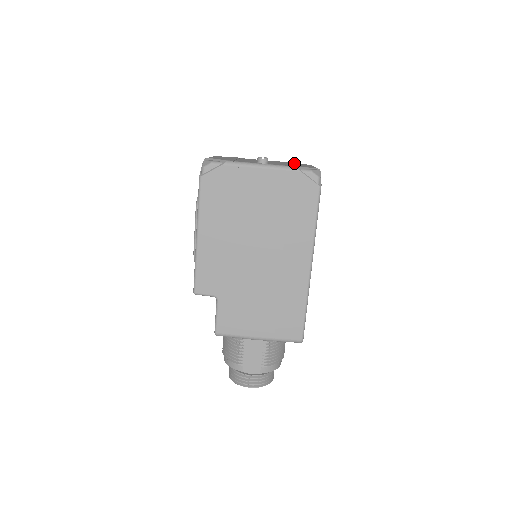
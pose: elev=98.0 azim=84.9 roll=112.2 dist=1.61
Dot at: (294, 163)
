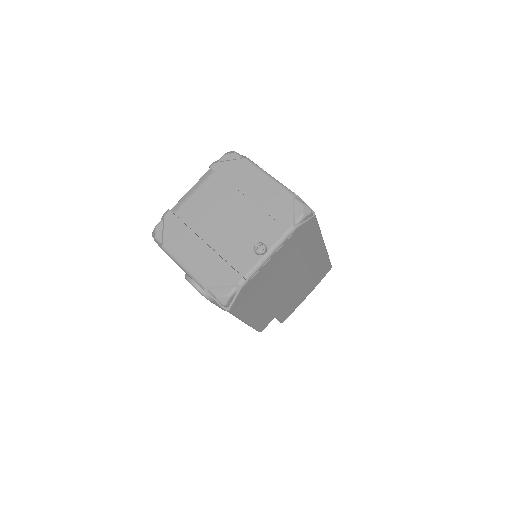
Dot at: (236, 180)
